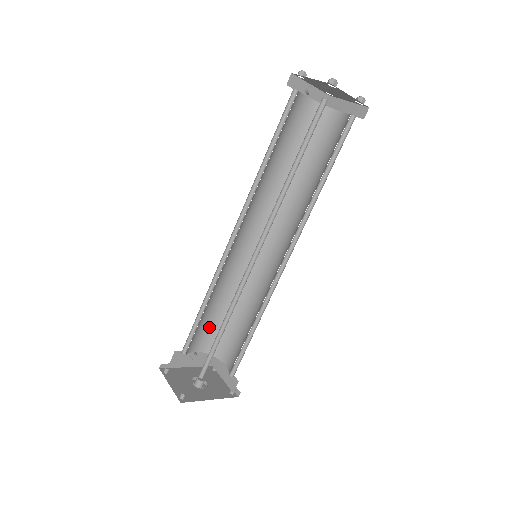
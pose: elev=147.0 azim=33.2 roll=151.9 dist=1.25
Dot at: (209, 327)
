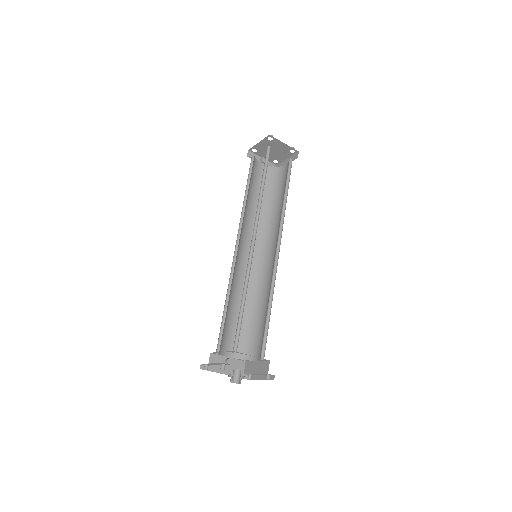
Dot at: (235, 333)
